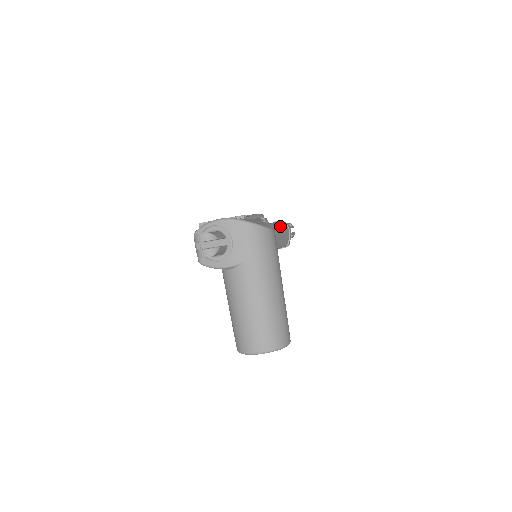
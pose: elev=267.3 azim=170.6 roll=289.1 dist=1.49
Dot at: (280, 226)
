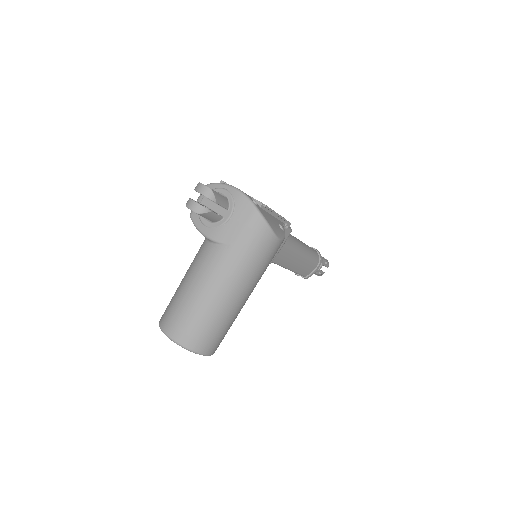
Dot at: (311, 253)
